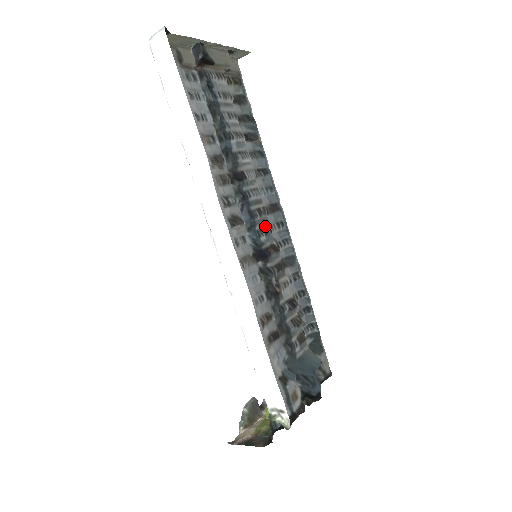
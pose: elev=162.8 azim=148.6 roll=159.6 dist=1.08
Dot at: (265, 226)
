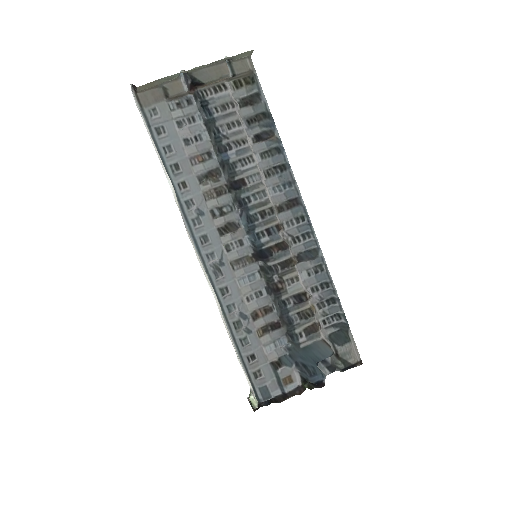
Dot at: (271, 226)
